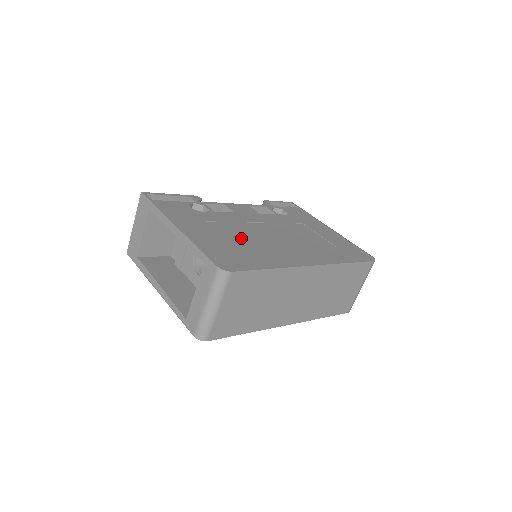
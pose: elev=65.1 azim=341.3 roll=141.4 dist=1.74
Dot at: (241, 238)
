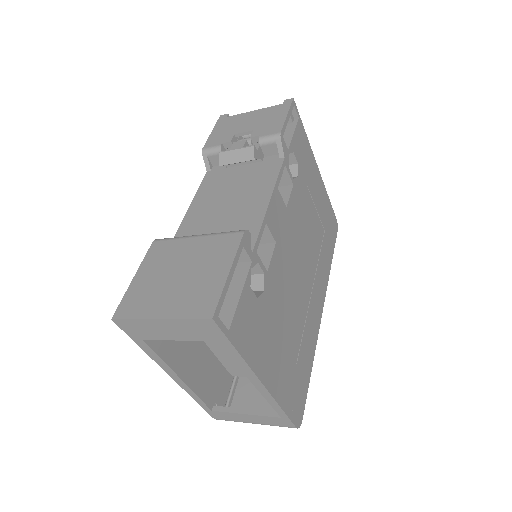
Dot at: (292, 325)
